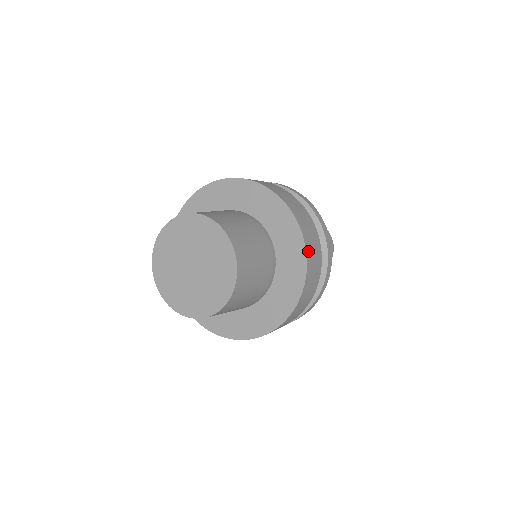
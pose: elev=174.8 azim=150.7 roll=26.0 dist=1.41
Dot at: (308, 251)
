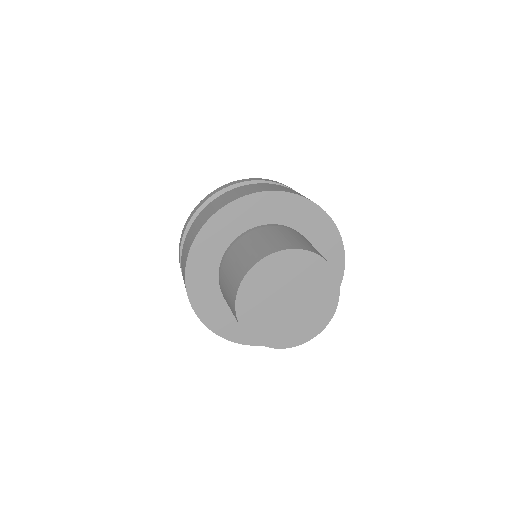
Dot at: (328, 216)
